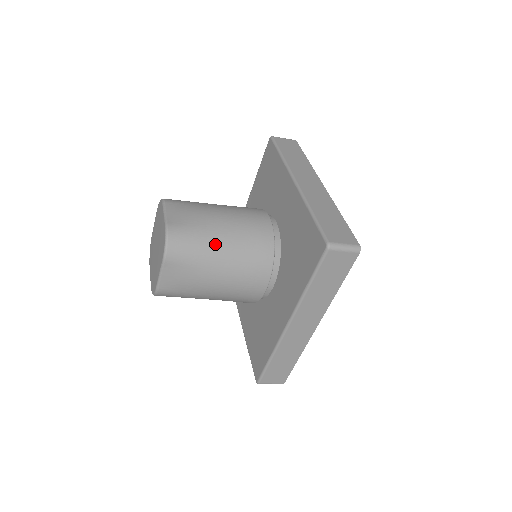
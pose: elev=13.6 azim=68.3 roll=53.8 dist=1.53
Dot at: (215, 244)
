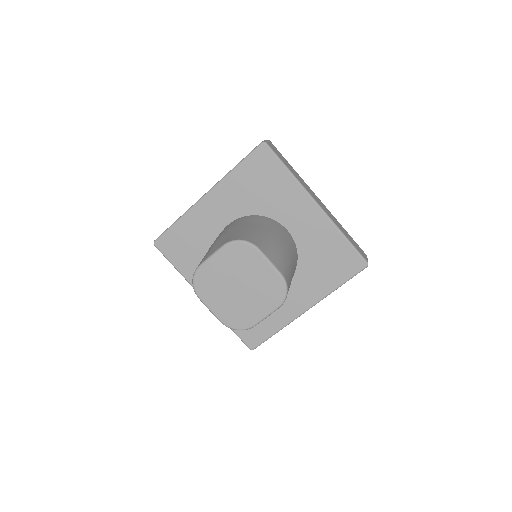
Dot at: (292, 275)
